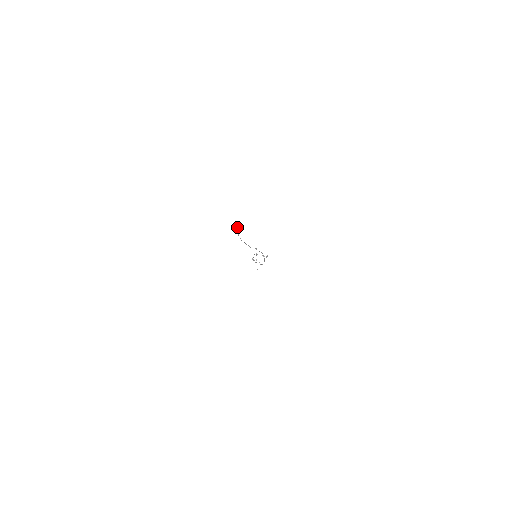
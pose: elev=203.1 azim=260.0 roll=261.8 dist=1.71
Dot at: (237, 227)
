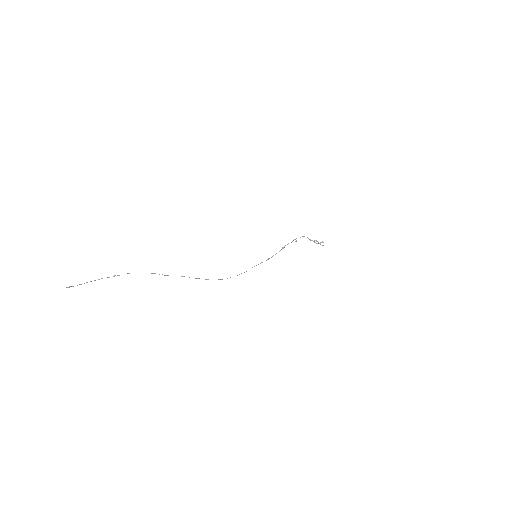
Dot at: (69, 287)
